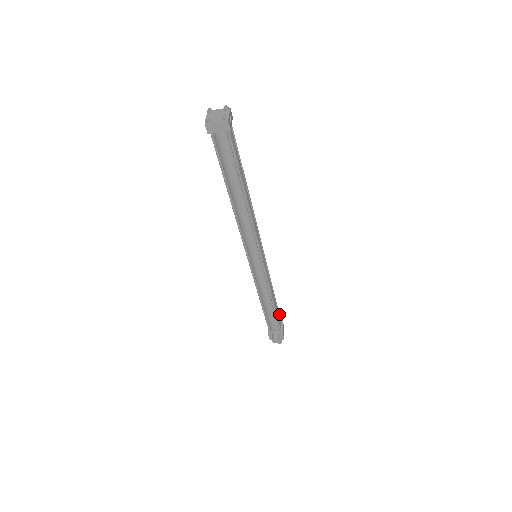
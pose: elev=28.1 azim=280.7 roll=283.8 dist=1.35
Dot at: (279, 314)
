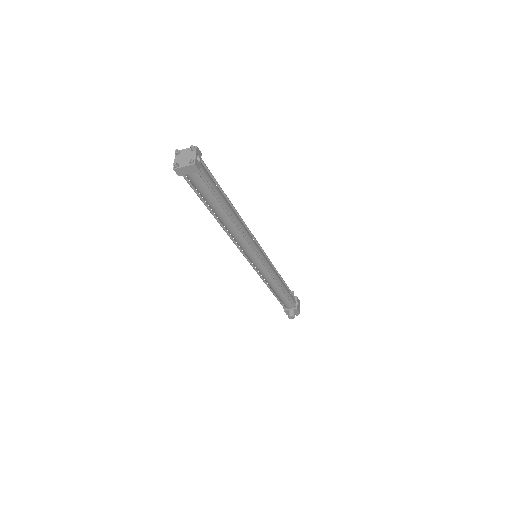
Dot at: (292, 293)
